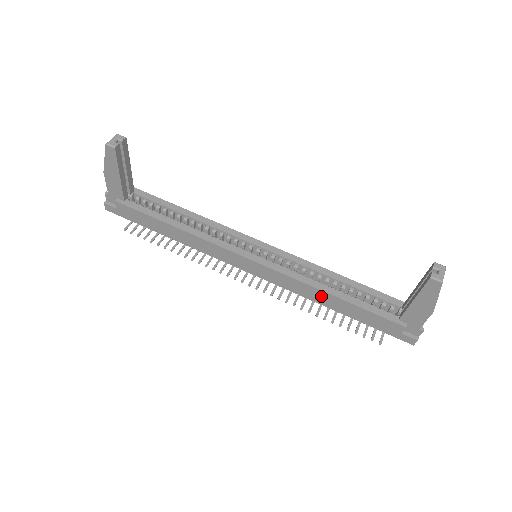
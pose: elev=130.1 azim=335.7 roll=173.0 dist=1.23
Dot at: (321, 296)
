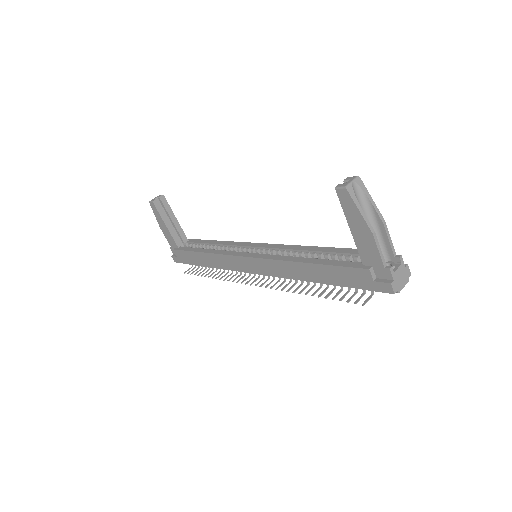
Dot at: (299, 269)
